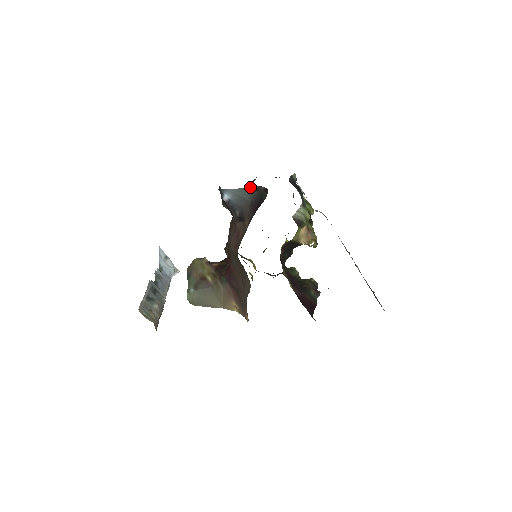
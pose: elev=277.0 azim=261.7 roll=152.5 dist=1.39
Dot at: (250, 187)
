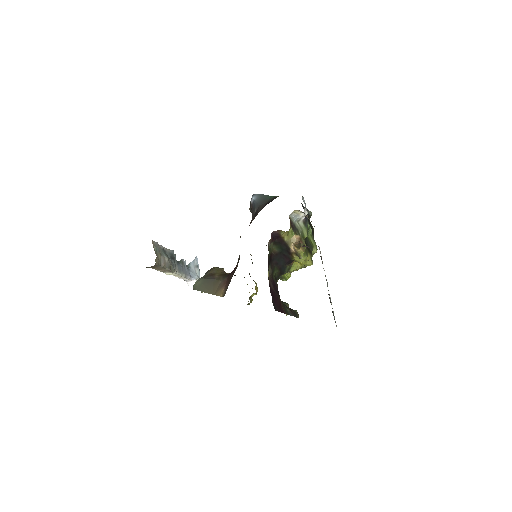
Dot at: occluded
